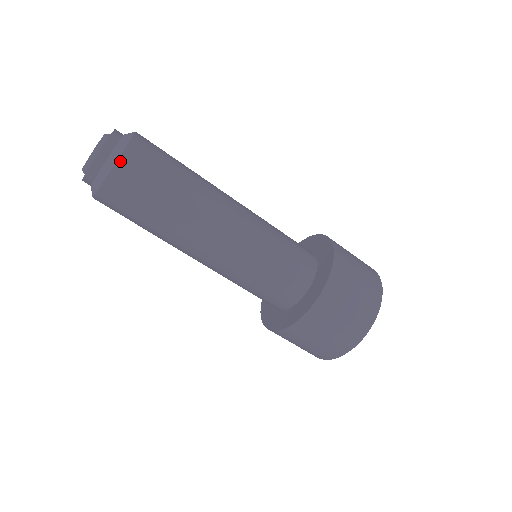
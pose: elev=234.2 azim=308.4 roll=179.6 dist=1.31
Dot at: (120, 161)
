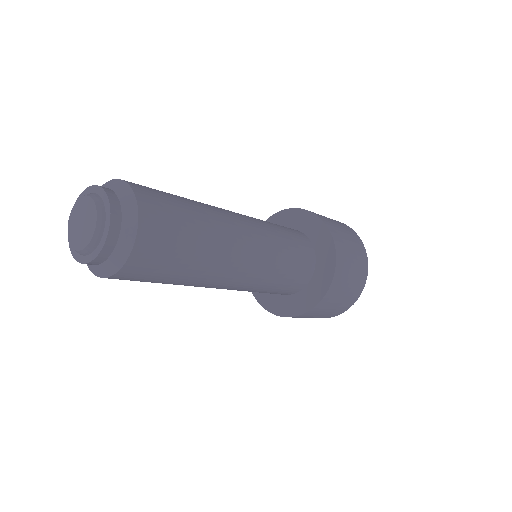
Dot at: (101, 277)
